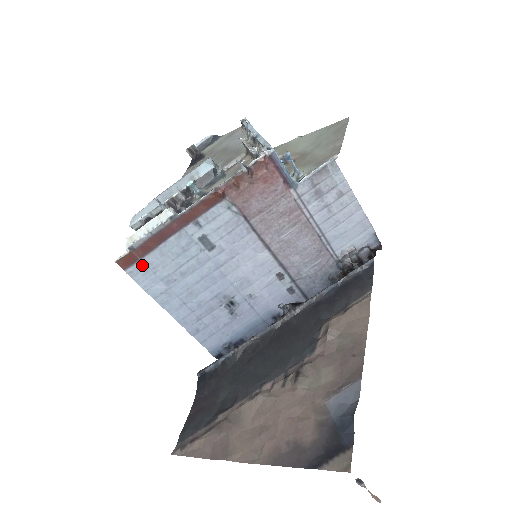
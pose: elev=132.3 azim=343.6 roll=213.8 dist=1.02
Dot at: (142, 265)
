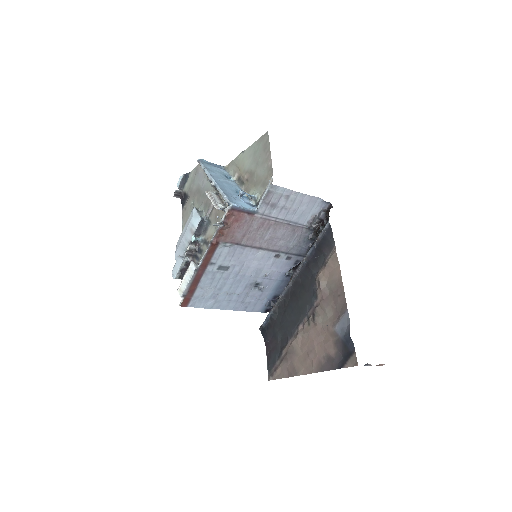
Dot at: (195, 299)
